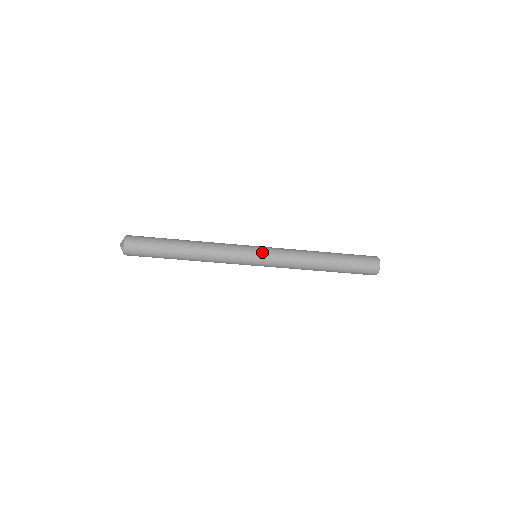
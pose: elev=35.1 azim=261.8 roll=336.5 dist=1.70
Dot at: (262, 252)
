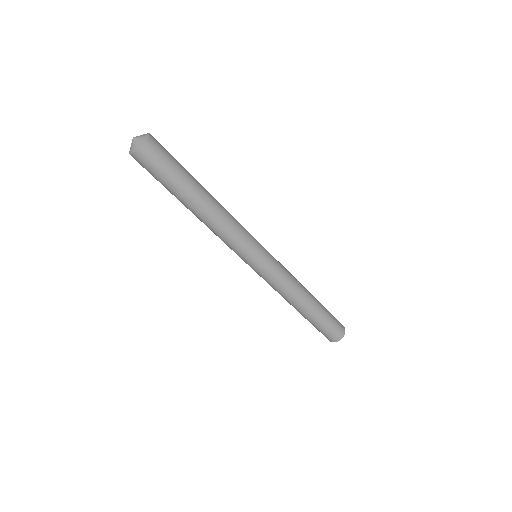
Dot at: (263, 264)
